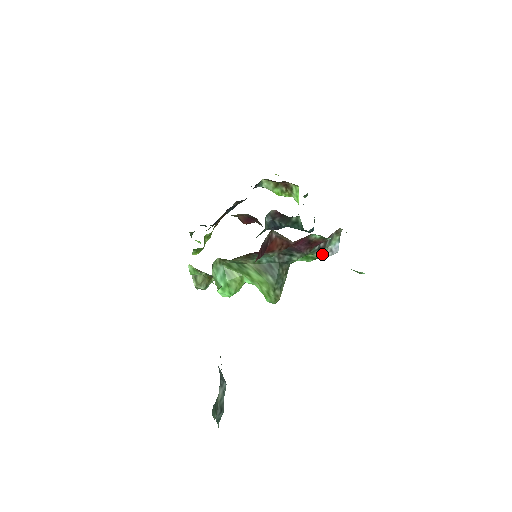
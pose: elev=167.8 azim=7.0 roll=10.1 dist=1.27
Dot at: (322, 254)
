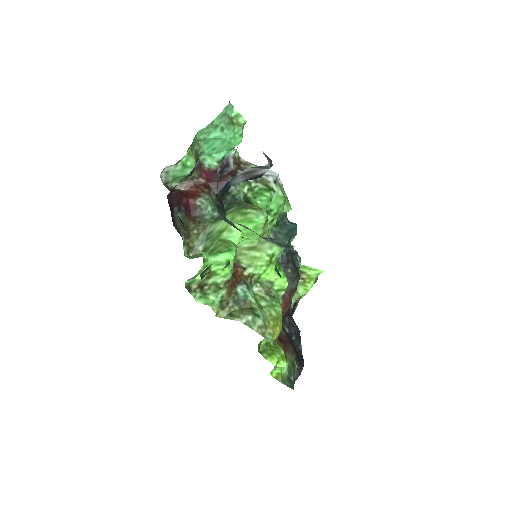
Dot at: (264, 182)
